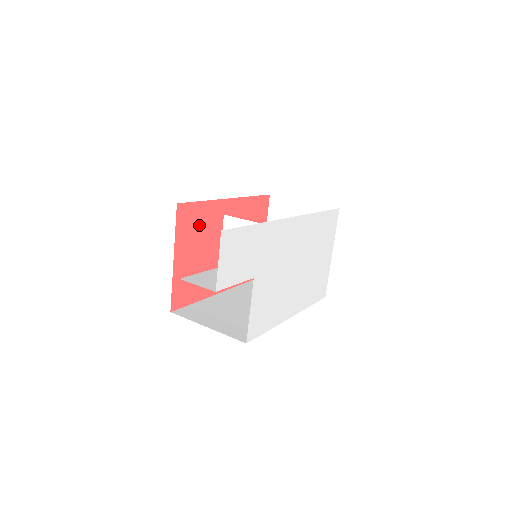
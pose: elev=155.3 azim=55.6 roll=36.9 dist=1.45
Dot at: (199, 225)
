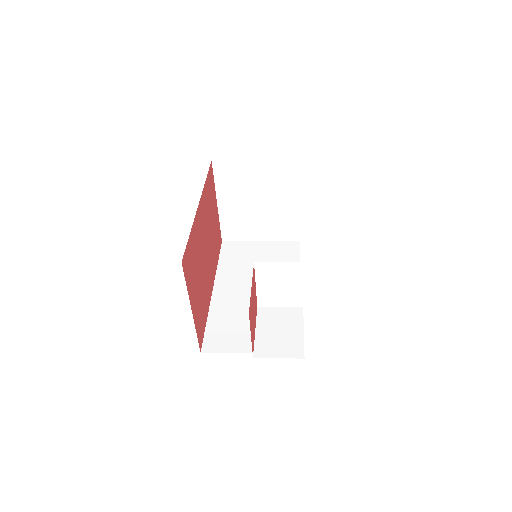
Dot at: (251, 298)
